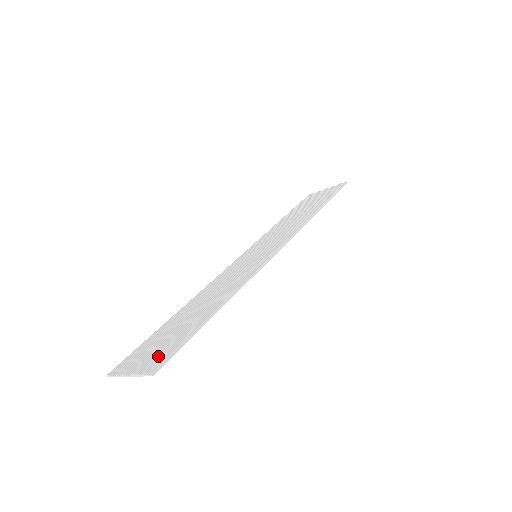
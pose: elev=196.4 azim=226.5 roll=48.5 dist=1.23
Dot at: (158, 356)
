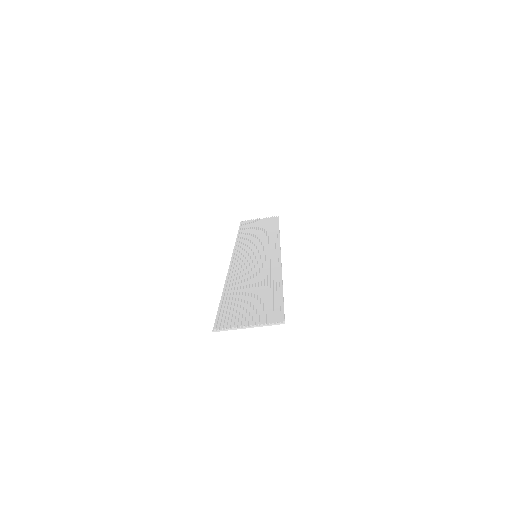
Dot at: (269, 312)
